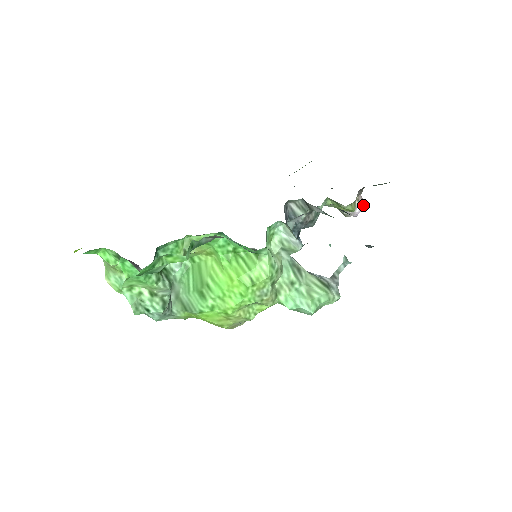
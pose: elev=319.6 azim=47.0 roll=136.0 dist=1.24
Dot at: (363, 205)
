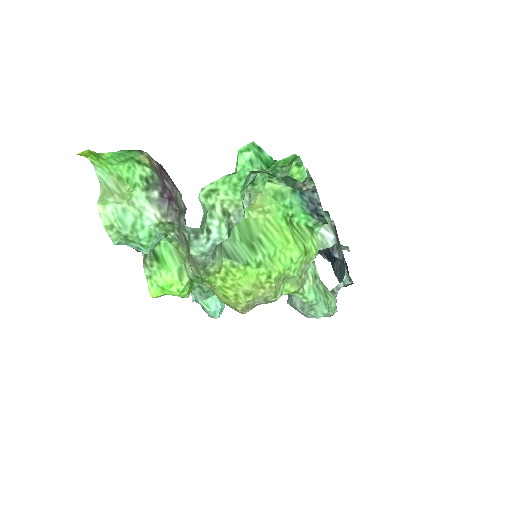
Dot at: occluded
